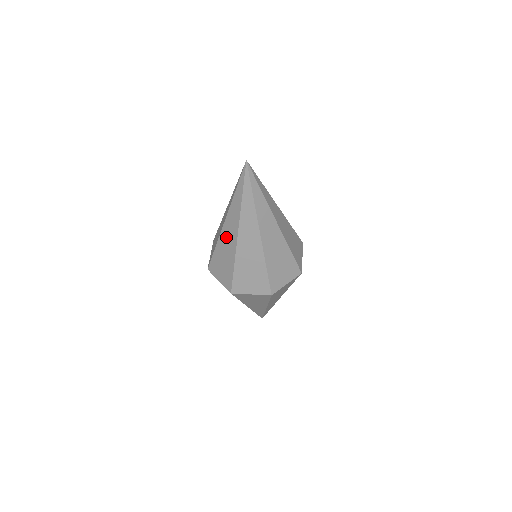
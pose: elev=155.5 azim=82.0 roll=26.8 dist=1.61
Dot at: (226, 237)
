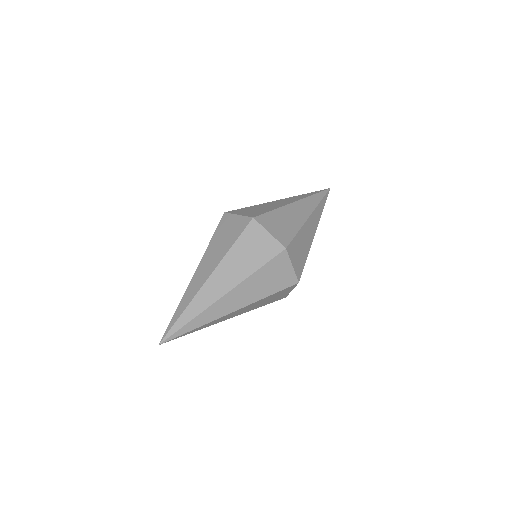
Dot at: occluded
